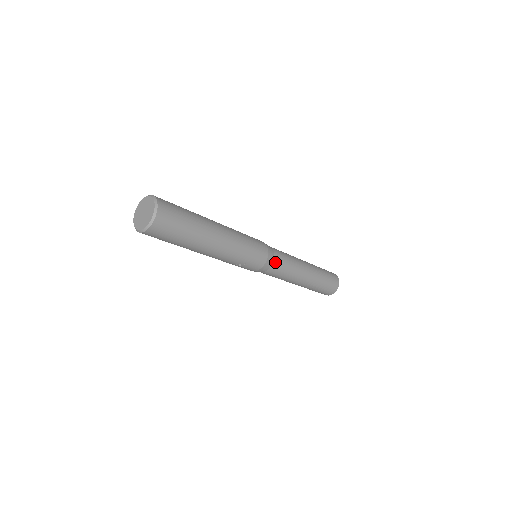
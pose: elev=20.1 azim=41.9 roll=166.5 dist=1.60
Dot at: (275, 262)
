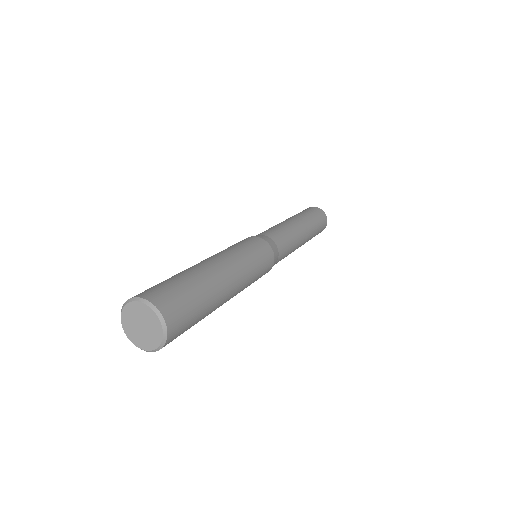
Dot at: (277, 262)
